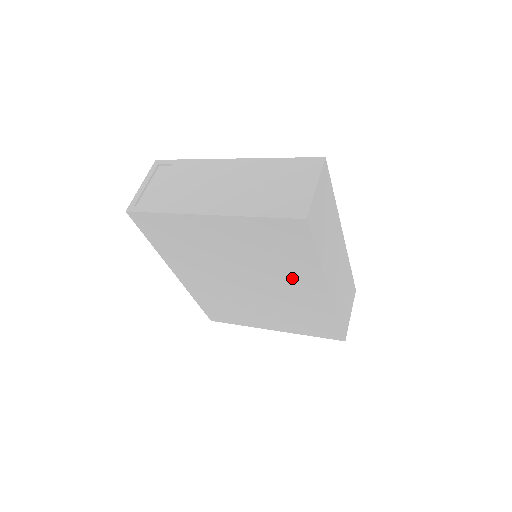
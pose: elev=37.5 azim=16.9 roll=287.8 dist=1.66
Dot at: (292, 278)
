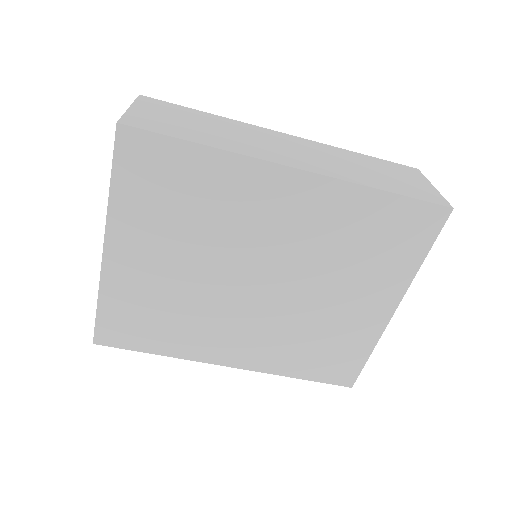
Dot at: (253, 209)
